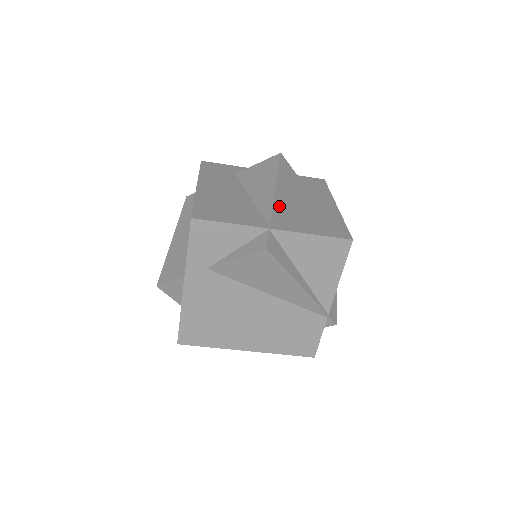
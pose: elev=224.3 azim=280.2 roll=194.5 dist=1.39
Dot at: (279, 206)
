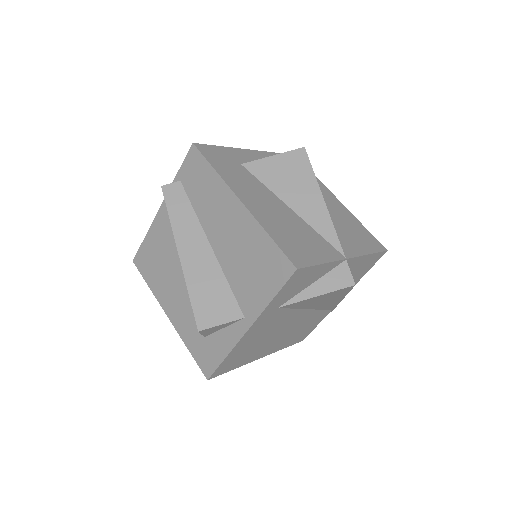
Dot at: occluded
